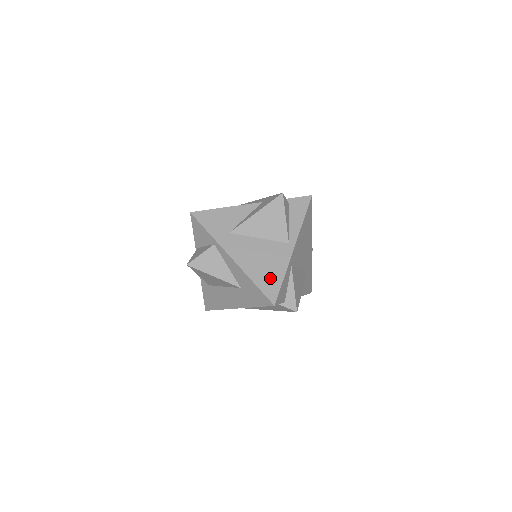
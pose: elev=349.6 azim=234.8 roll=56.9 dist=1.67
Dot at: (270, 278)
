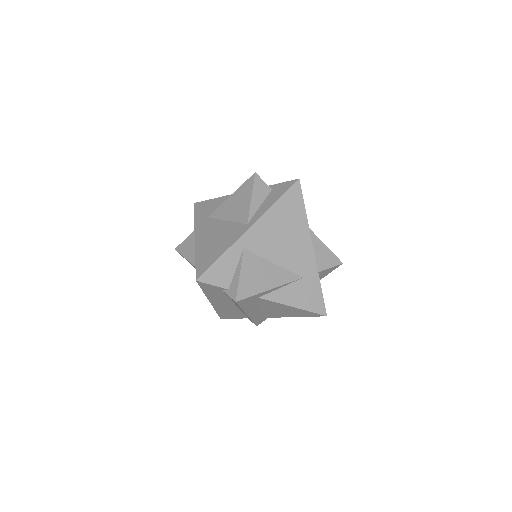
Dot at: (210, 255)
